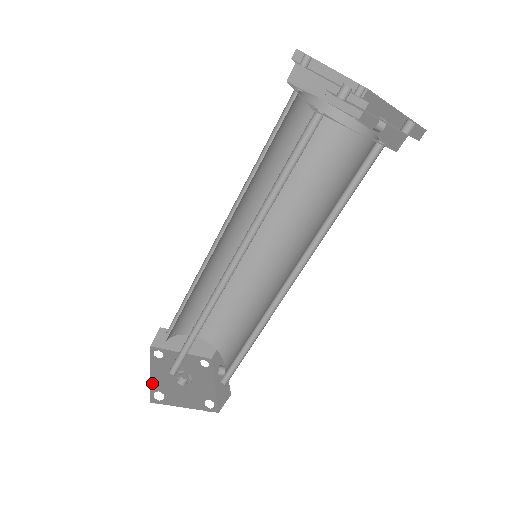
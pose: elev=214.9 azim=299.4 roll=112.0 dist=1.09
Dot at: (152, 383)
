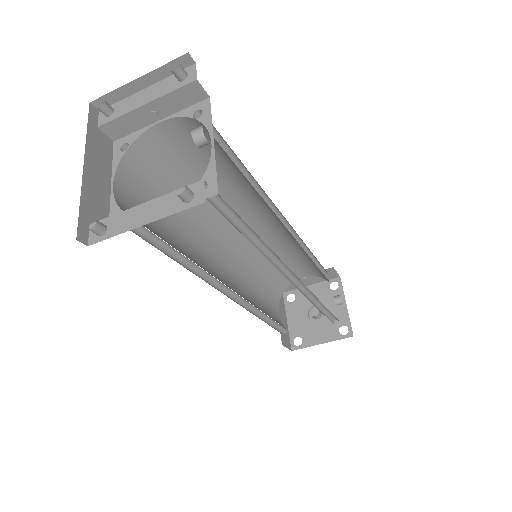
Dot at: (290, 331)
